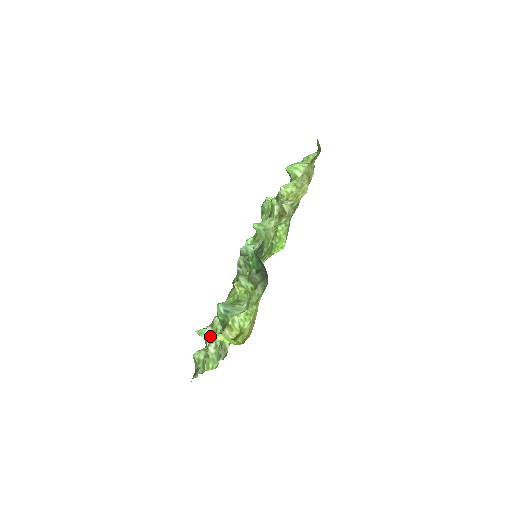
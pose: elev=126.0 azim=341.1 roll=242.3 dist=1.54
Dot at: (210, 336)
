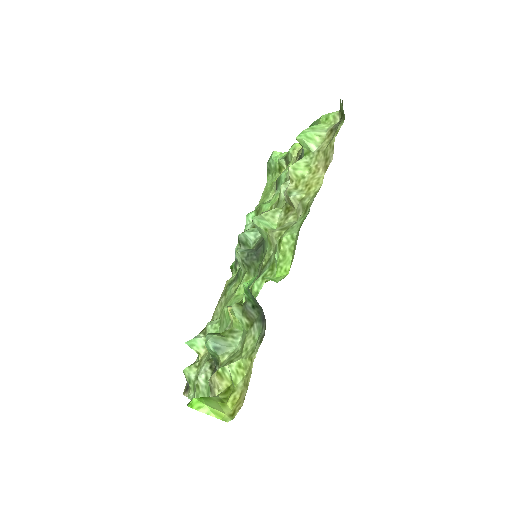
Dot at: (193, 407)
